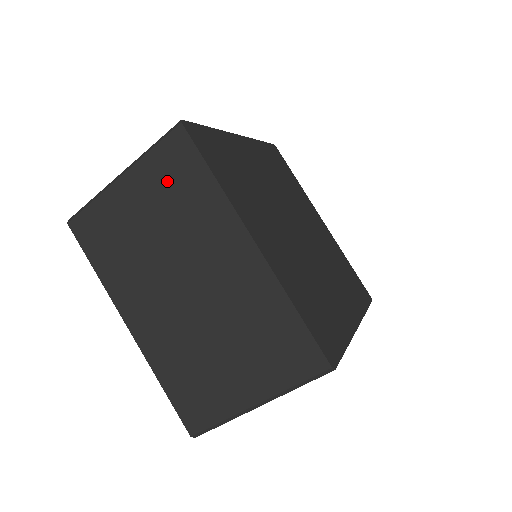
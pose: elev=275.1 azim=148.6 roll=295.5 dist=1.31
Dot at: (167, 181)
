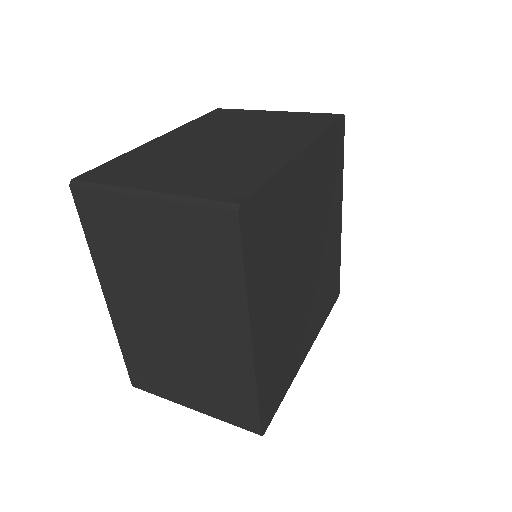
Dot at: (298, 120)
